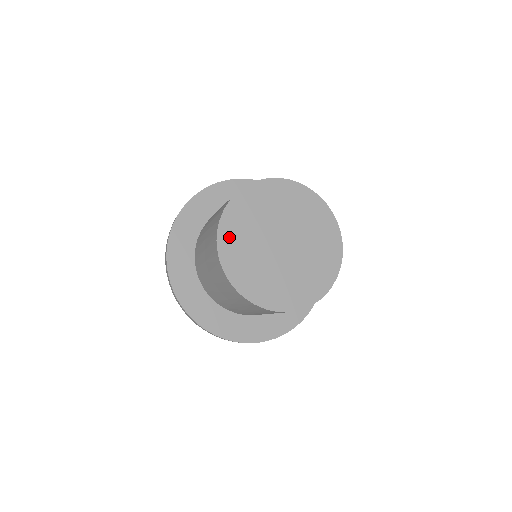
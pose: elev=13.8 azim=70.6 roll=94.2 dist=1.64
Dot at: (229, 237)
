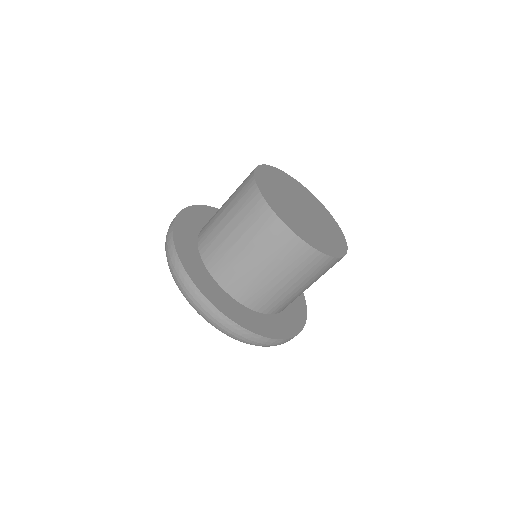
Dot at: (263, 180)
